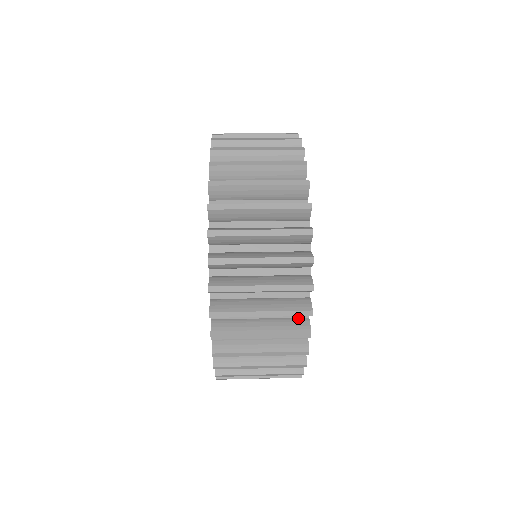
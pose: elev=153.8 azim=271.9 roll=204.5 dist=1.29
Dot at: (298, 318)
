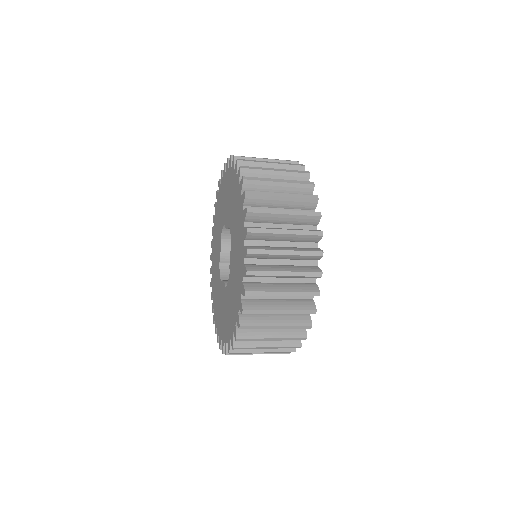
Dot at: occluded
